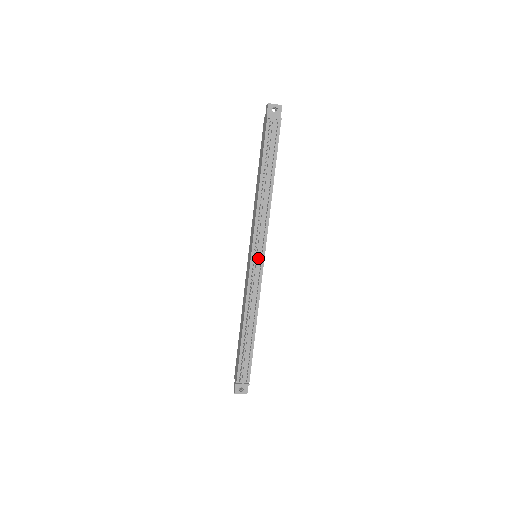
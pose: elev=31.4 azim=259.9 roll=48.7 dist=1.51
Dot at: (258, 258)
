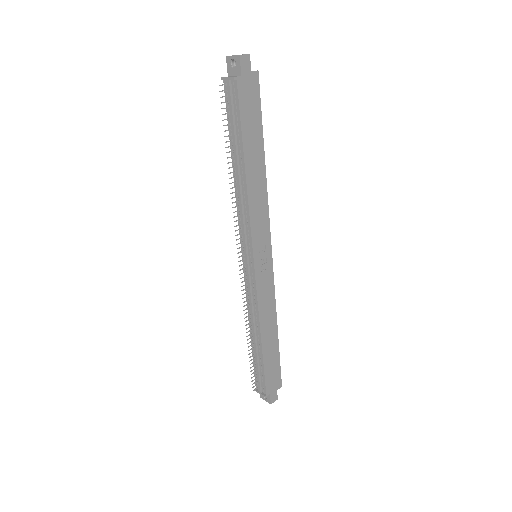
Dot at: (246, 261)
